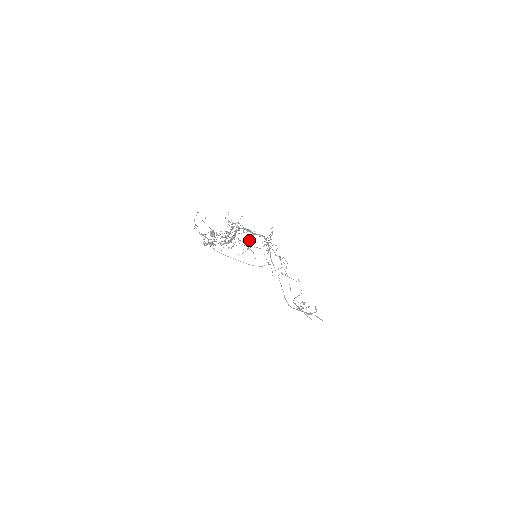
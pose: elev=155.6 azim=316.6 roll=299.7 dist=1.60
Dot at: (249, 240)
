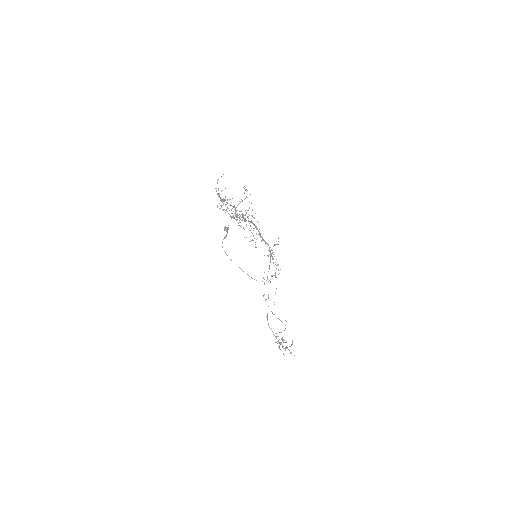
Dot at: occluded
